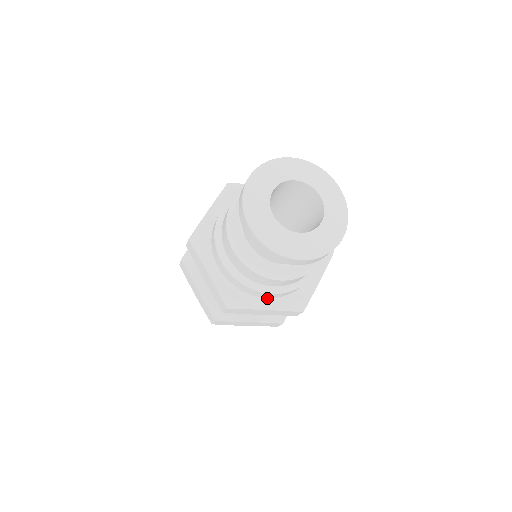
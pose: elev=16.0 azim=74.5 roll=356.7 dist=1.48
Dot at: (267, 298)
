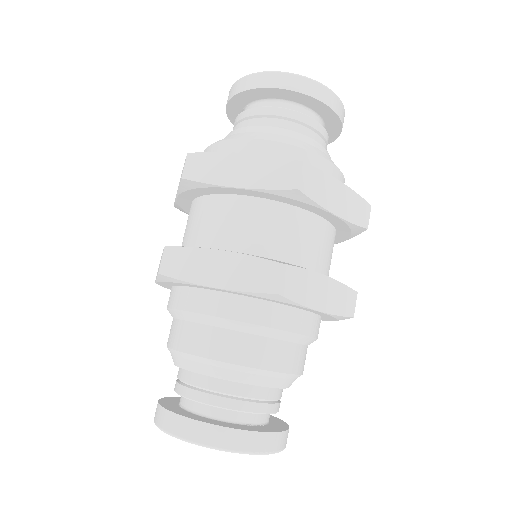
Dot at: occluded
